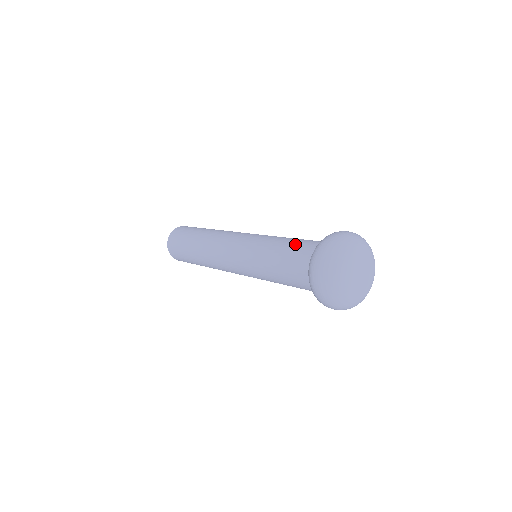
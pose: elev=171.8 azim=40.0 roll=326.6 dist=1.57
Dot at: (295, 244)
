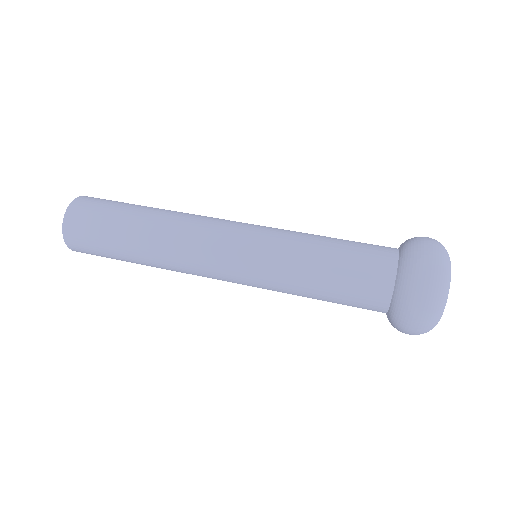
Dot at: (351, 269)
